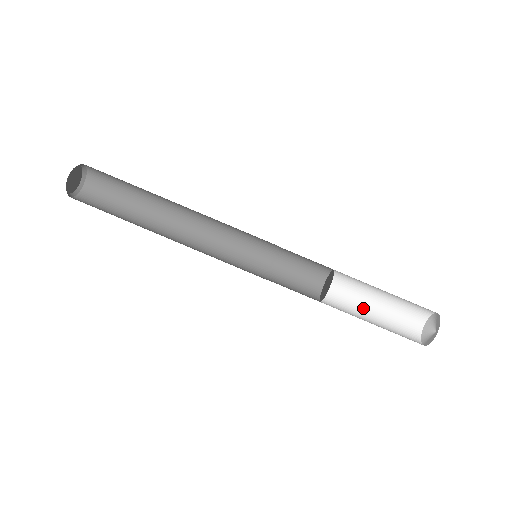
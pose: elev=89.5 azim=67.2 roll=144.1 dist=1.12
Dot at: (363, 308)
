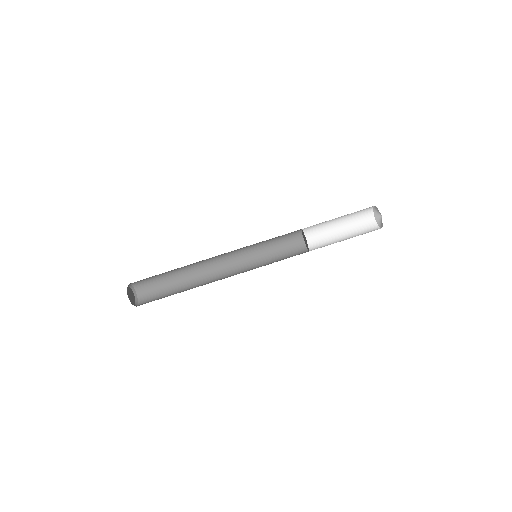
Dot at: (332, 225)
